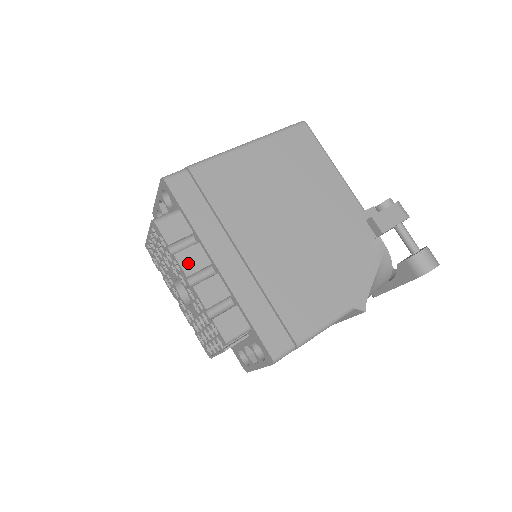
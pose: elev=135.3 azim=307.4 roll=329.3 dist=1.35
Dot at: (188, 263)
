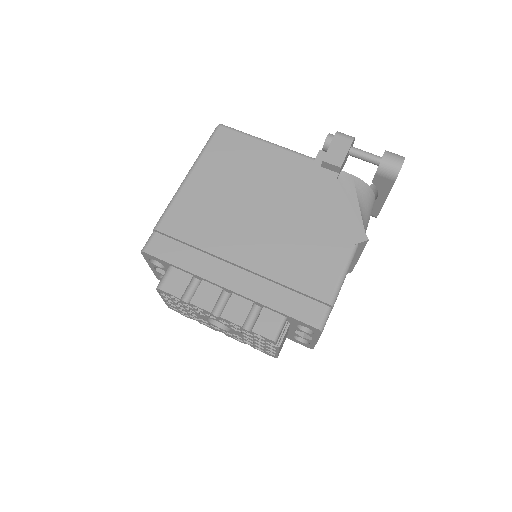
Dot at: (204, 302)
